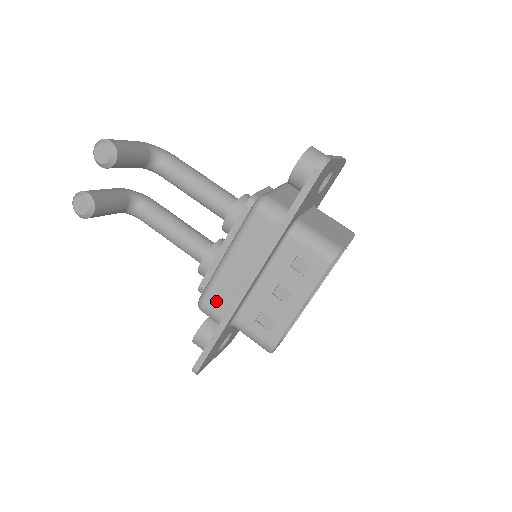
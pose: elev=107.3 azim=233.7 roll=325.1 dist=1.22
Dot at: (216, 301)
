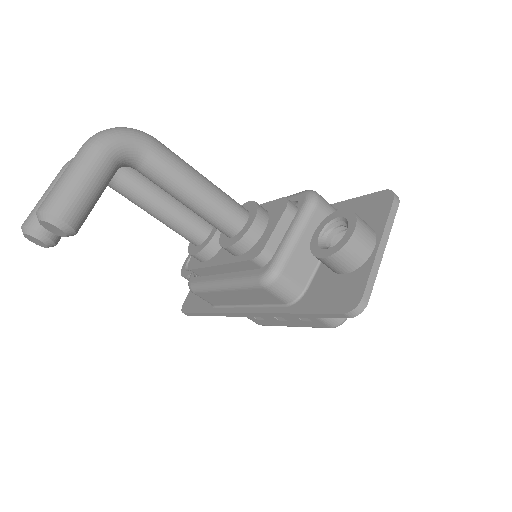
Dot at: (208, 298)
